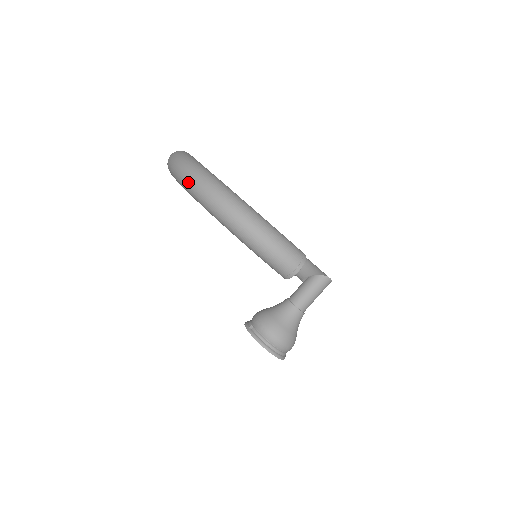
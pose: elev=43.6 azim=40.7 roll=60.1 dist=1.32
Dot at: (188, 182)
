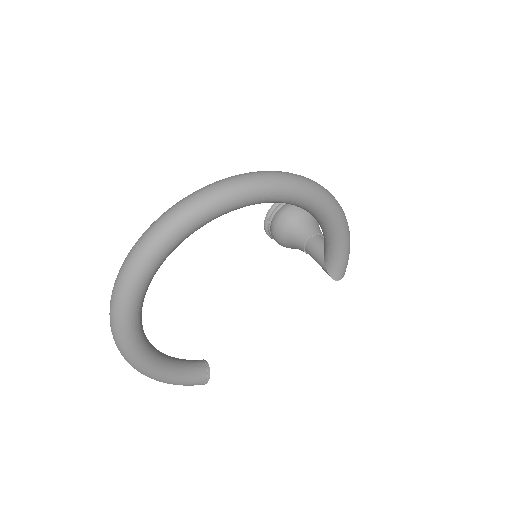
Dot at: occluded
